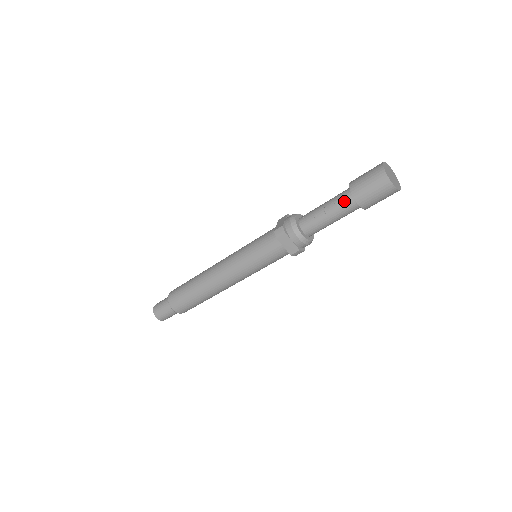
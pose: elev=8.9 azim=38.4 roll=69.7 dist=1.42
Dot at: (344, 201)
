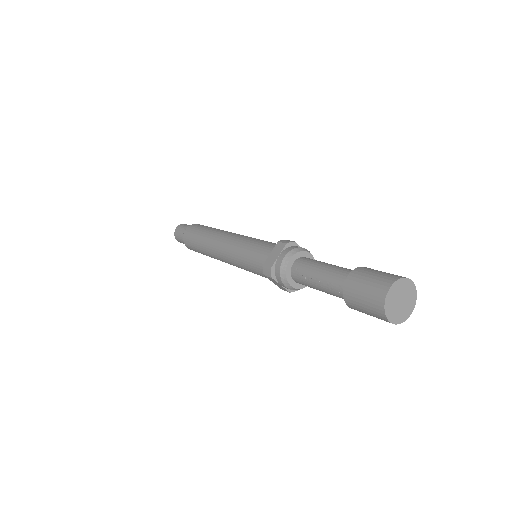
Dot at: (336, 291)
